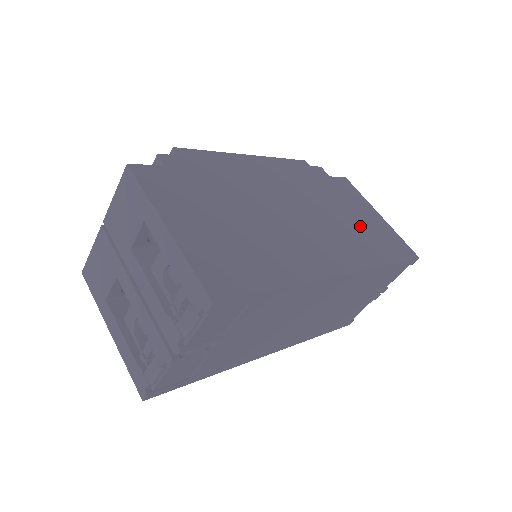
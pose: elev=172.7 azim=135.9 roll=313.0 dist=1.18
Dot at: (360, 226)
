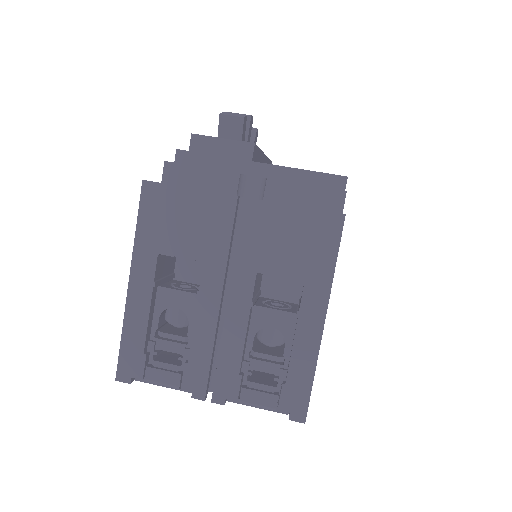
Dot at: occluded
